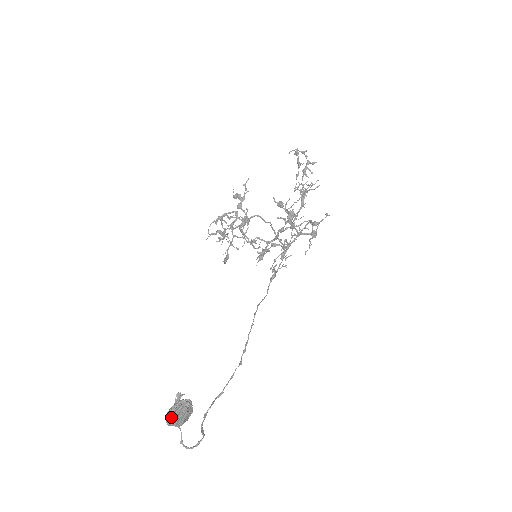
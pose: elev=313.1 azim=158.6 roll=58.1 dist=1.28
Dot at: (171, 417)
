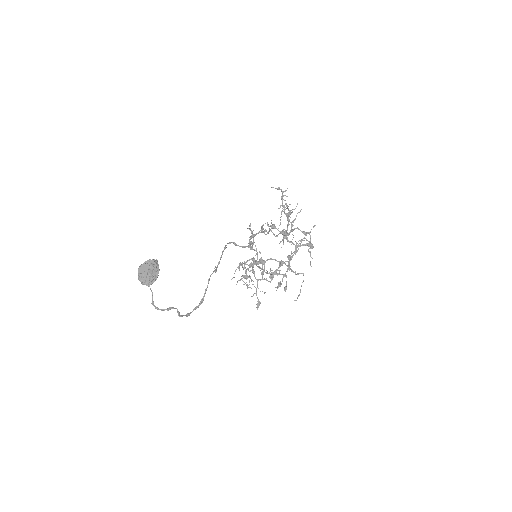
Dot at: (141, 271)
